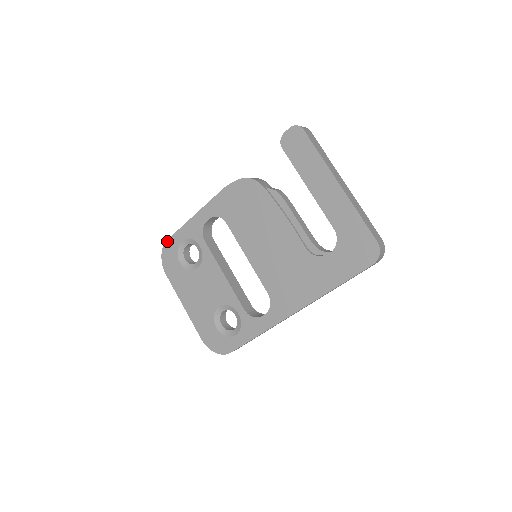
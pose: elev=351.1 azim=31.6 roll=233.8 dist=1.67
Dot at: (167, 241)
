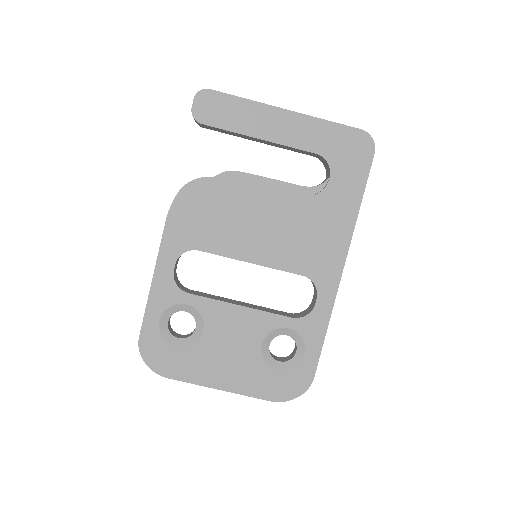
Dot at: (140, 340)
